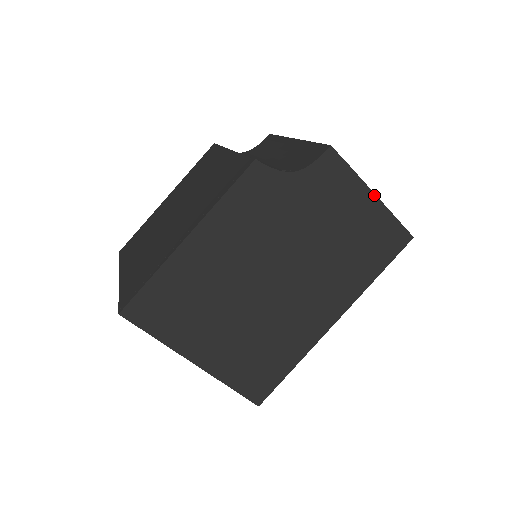
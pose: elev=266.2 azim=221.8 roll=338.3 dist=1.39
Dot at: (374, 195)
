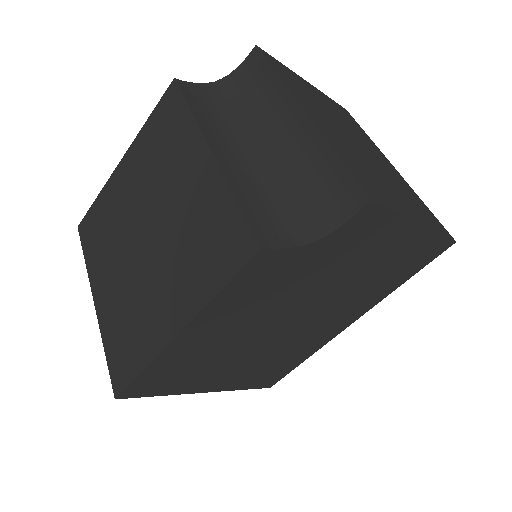
Dot at: (418, 225)
